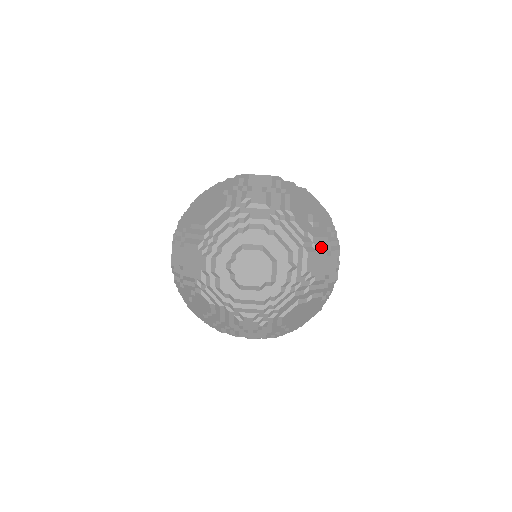
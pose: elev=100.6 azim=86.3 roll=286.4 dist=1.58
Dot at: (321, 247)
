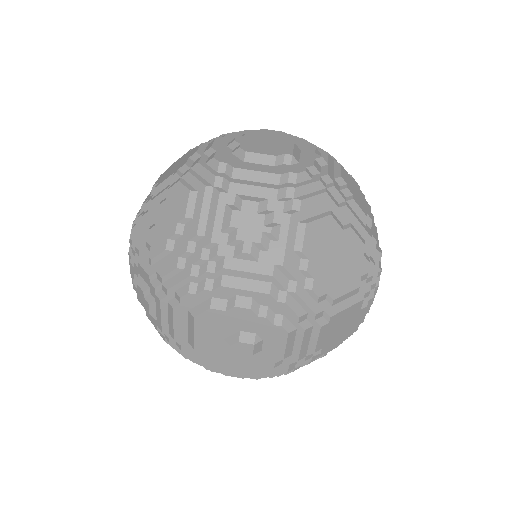
Dot at: (356, 183)
